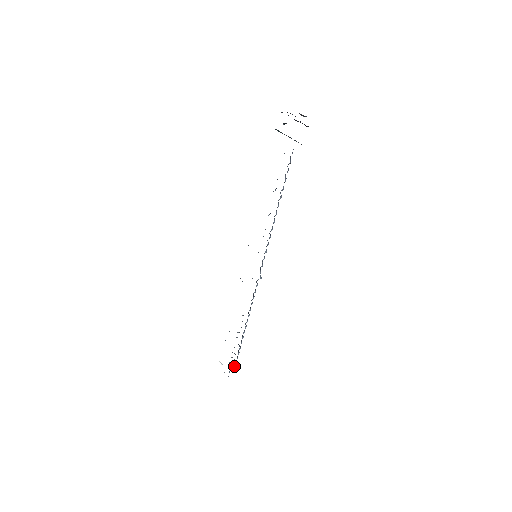
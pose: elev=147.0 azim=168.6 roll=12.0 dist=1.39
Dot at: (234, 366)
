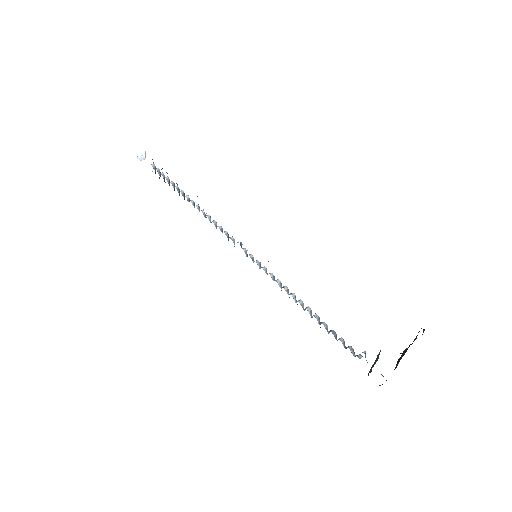
Dot at: occluded
